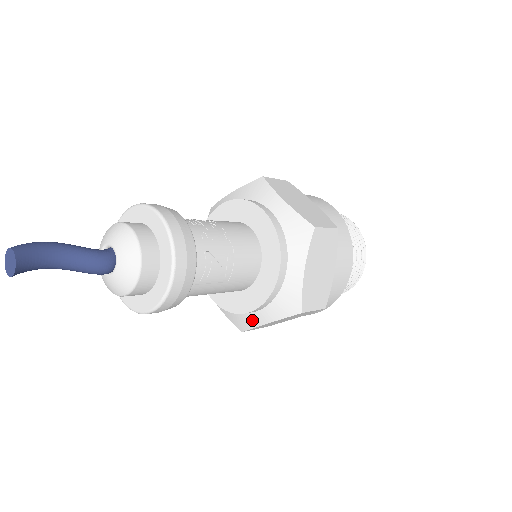
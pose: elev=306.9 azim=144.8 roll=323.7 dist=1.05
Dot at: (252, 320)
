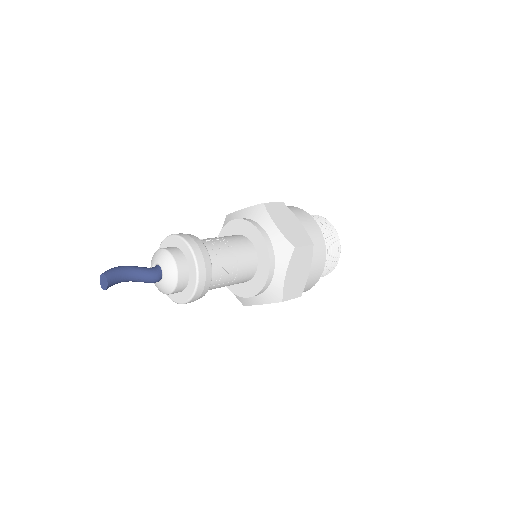
Dot at: (250, 301)
